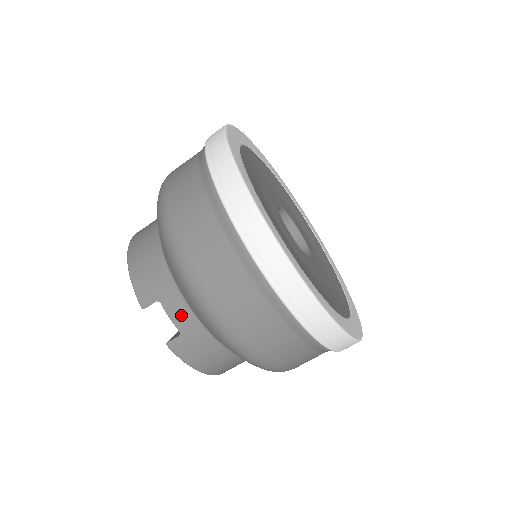
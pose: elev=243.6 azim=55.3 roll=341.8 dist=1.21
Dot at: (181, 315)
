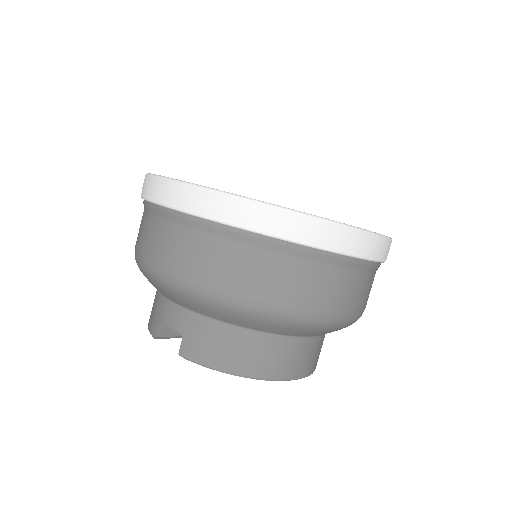
Dot at: (174, 316)
